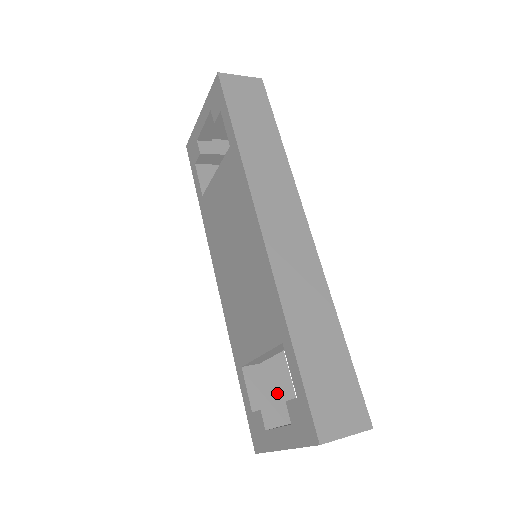
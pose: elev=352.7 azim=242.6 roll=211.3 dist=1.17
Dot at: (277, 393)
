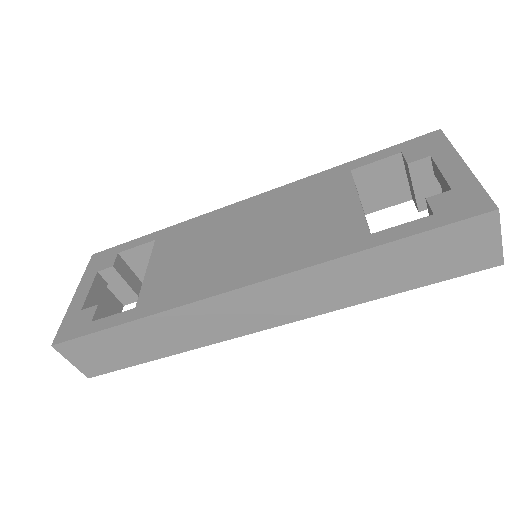
Dot at: occluded
